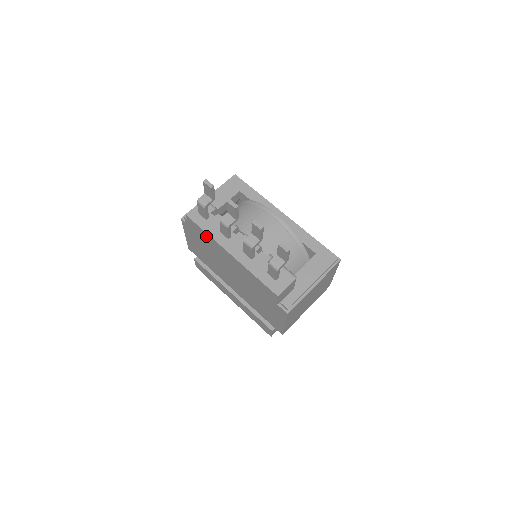
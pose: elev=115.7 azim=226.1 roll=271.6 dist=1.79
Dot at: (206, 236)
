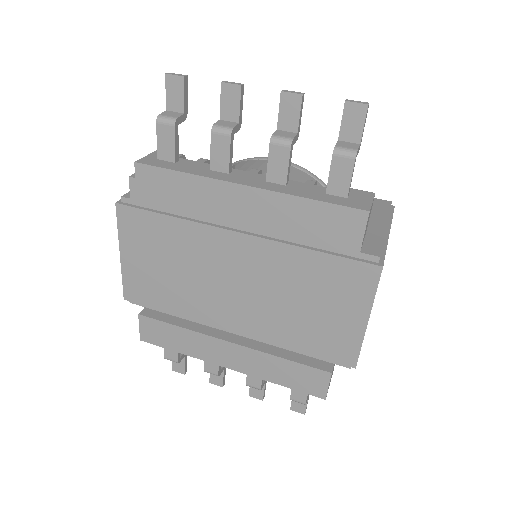
Dot at: (182, 186)
